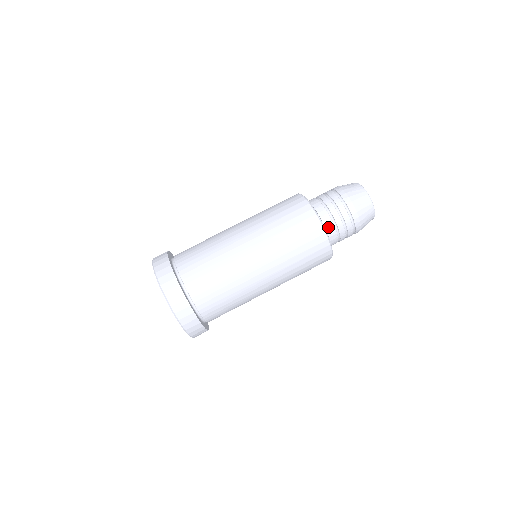
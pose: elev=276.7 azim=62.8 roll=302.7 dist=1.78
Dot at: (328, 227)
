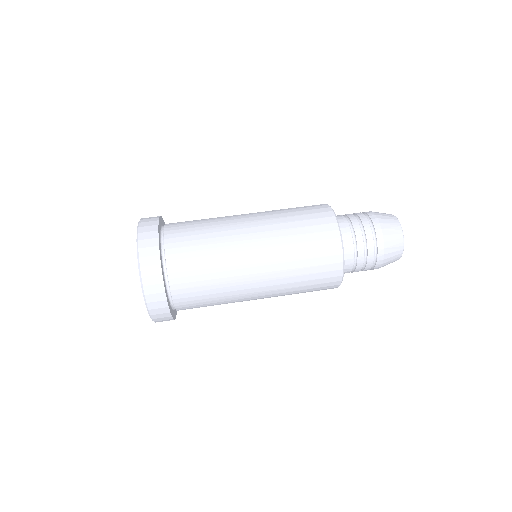
Dot at: (347, 260)
